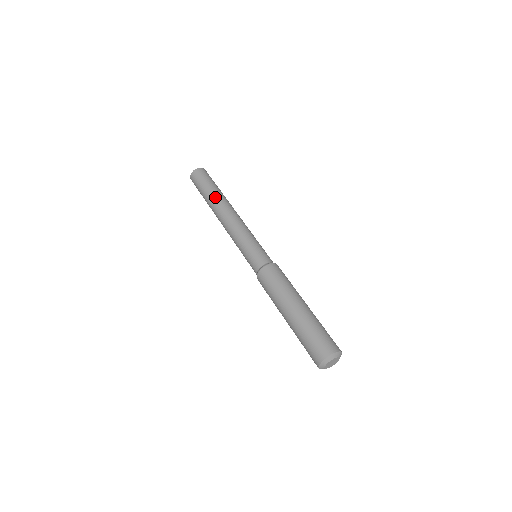
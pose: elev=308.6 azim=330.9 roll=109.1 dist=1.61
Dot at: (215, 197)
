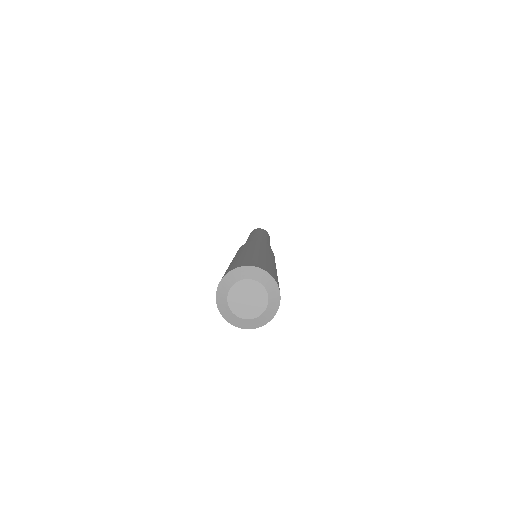
Dot at: (262, 232)
